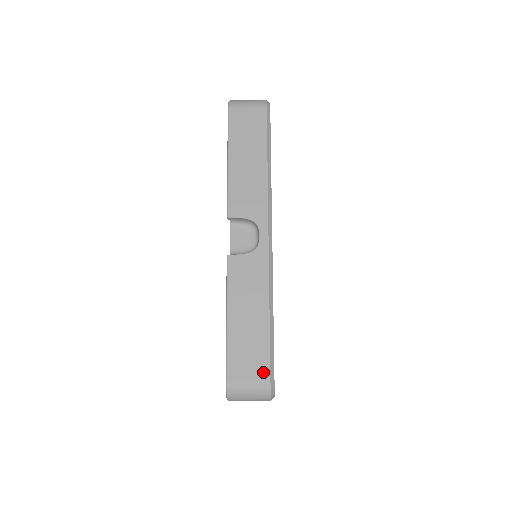
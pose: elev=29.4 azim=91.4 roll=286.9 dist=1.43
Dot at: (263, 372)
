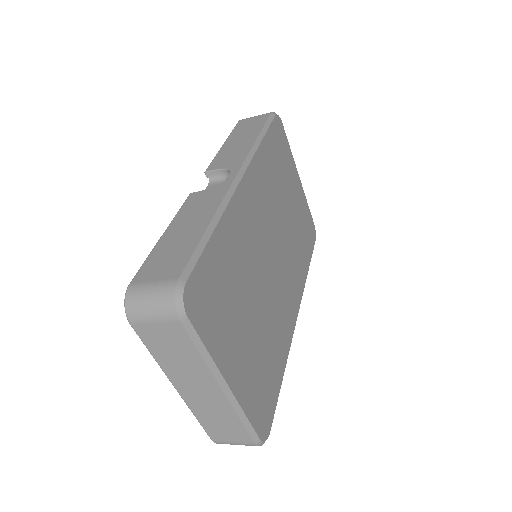
Dot at: (175, 271)
